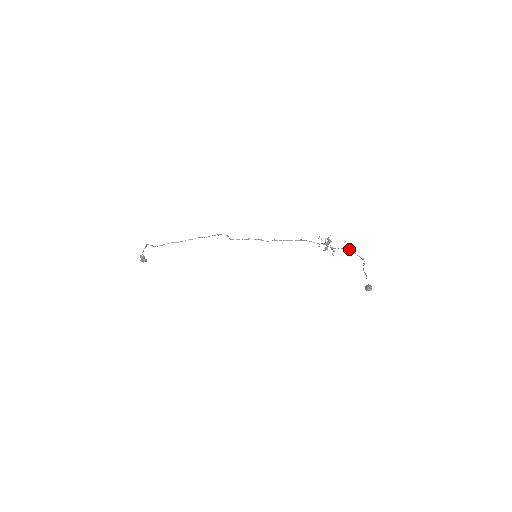
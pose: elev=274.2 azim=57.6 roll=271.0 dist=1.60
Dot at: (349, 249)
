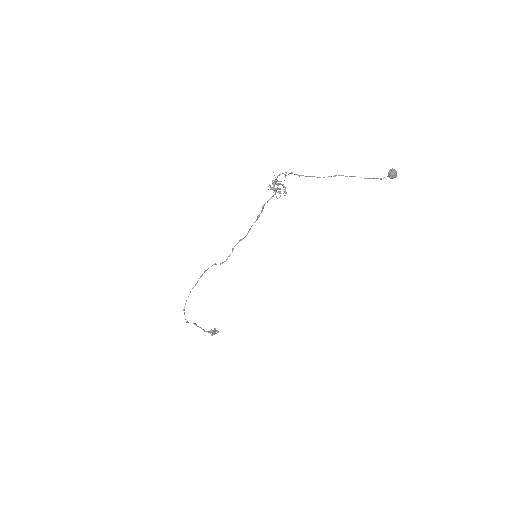
Dot at: occluded
